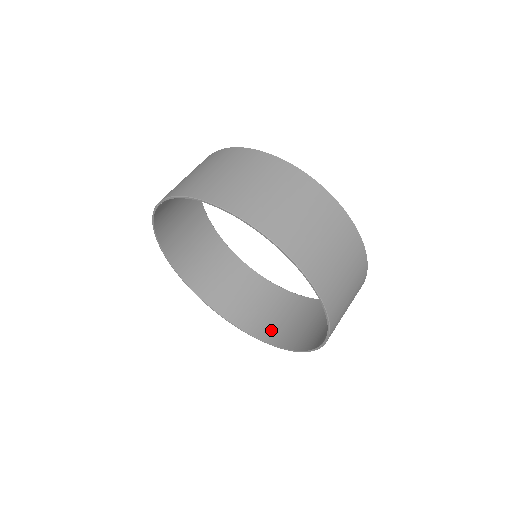
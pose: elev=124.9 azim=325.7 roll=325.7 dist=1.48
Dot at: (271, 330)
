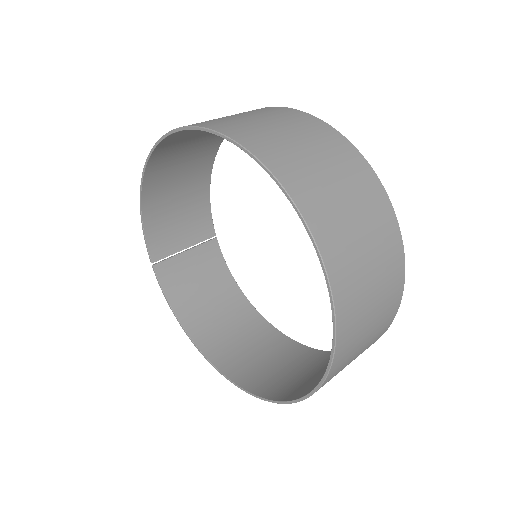
Dot at: occluded
